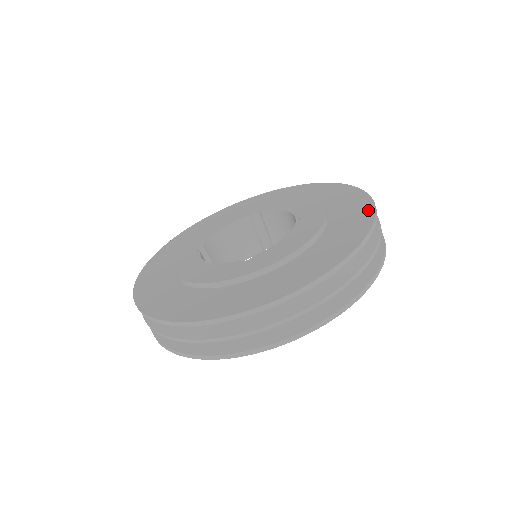
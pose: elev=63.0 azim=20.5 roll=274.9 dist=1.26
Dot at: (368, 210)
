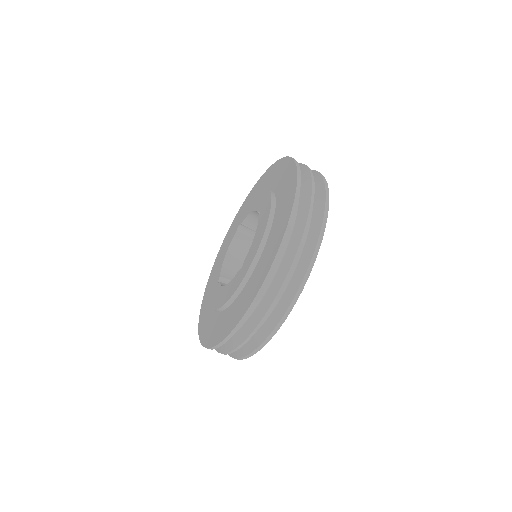
Dot at: (293, 171)
